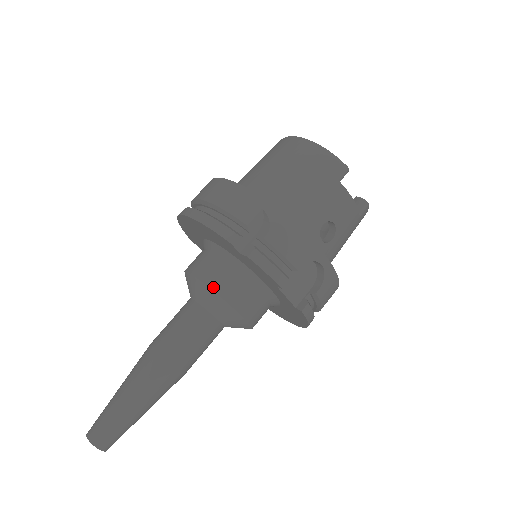
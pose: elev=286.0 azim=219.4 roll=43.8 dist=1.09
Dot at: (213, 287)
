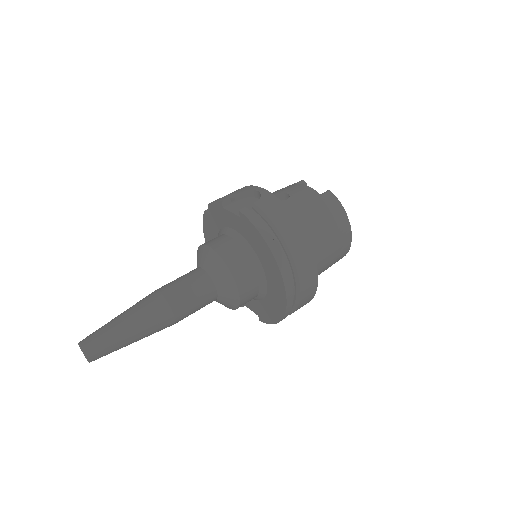
Dot at: occluded
